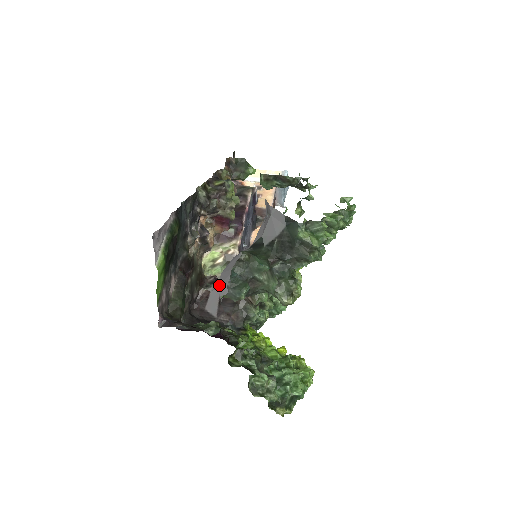
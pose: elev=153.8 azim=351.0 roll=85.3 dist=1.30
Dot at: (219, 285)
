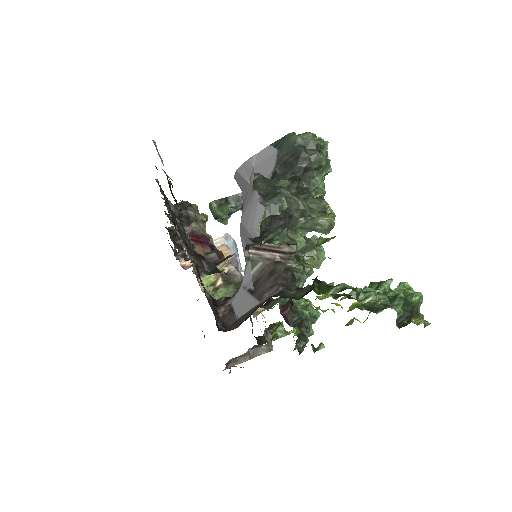
Dot at: (248, 223)
